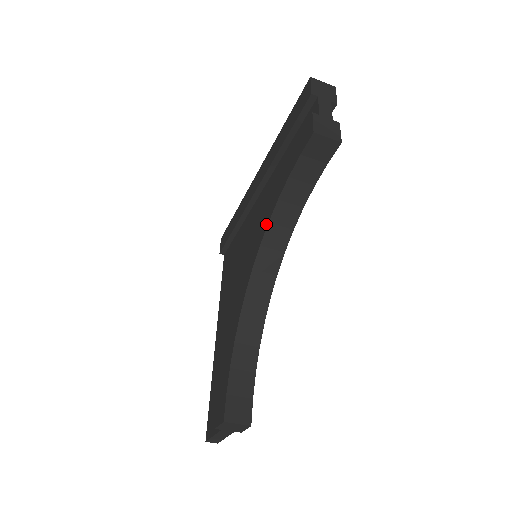
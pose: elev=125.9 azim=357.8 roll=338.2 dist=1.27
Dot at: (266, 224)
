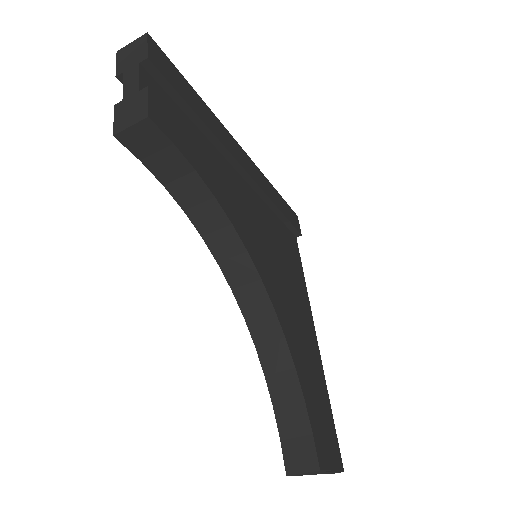
Dot at: (204, 238)
